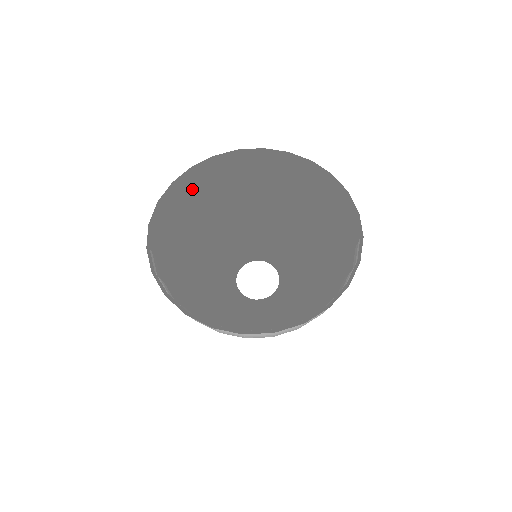
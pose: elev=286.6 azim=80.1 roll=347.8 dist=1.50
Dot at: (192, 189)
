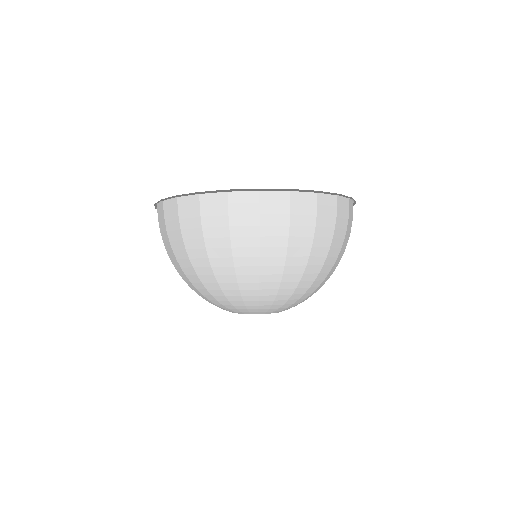
Dot at: occluded
